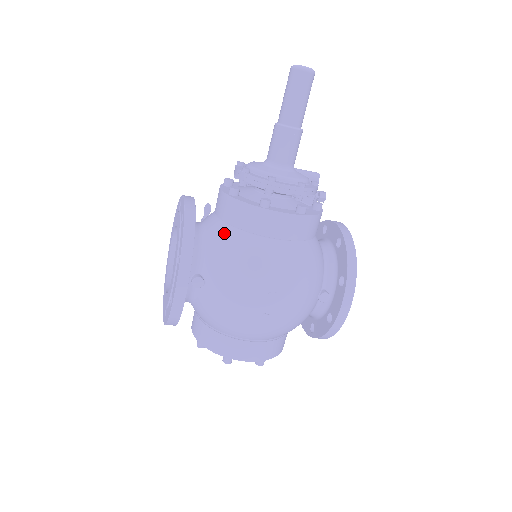
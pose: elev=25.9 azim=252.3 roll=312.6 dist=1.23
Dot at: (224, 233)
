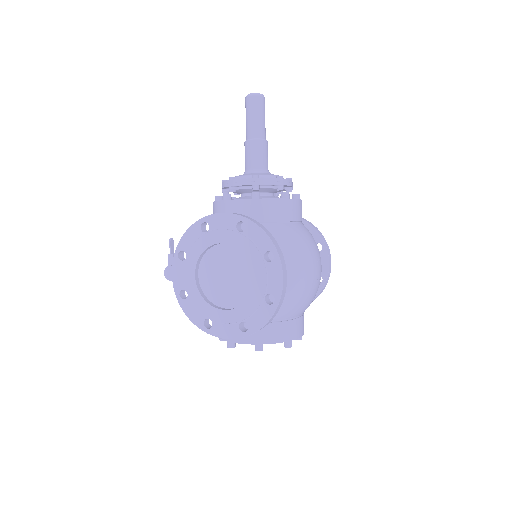
Dot at: (269, 229)
